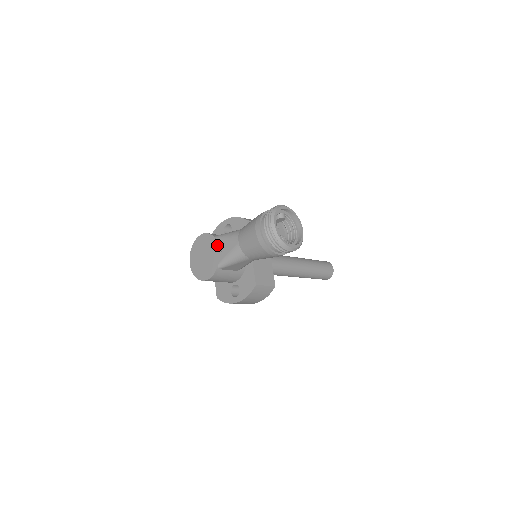
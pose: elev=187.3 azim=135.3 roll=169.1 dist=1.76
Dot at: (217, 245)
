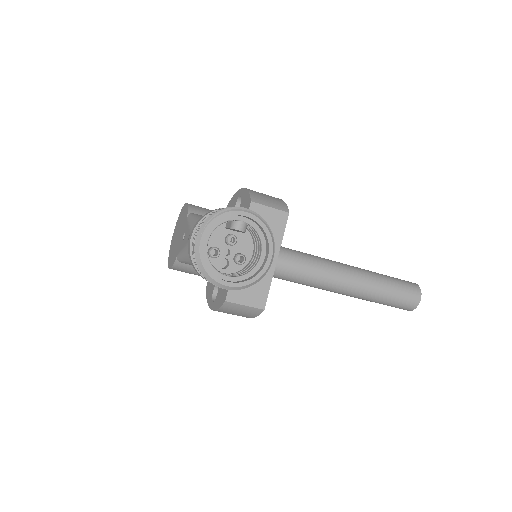
Dot at: (184, 228)
